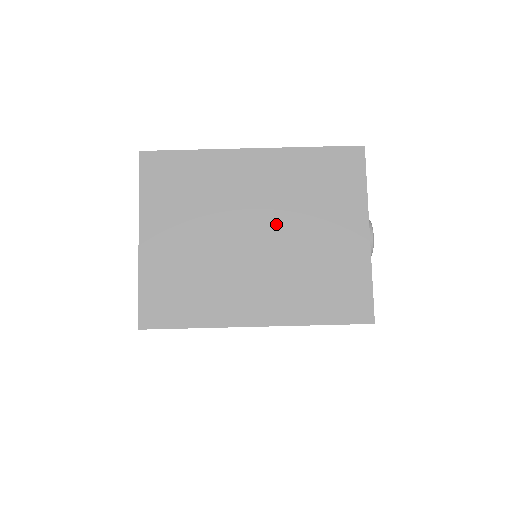
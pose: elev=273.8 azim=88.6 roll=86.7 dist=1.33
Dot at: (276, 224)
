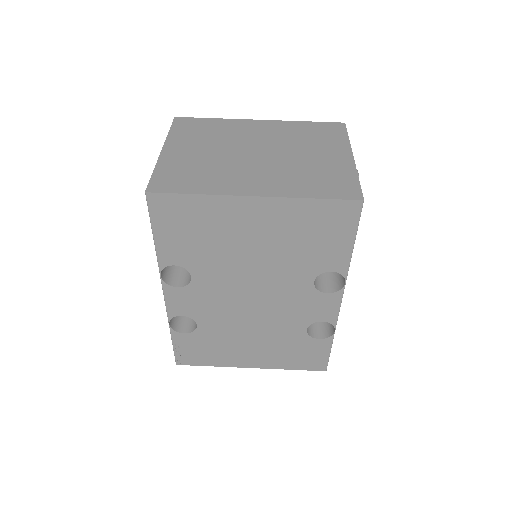
Dot at: (276, 149)
